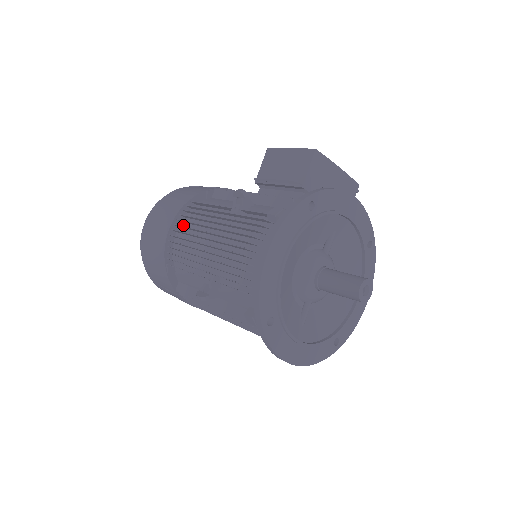
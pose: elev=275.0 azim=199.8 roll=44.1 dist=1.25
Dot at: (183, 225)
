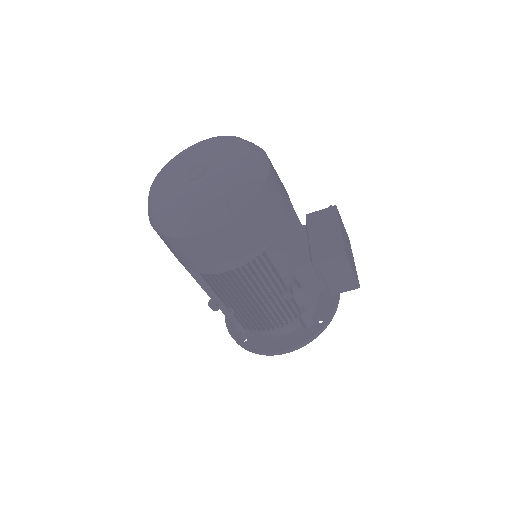
Dot at: occluded
